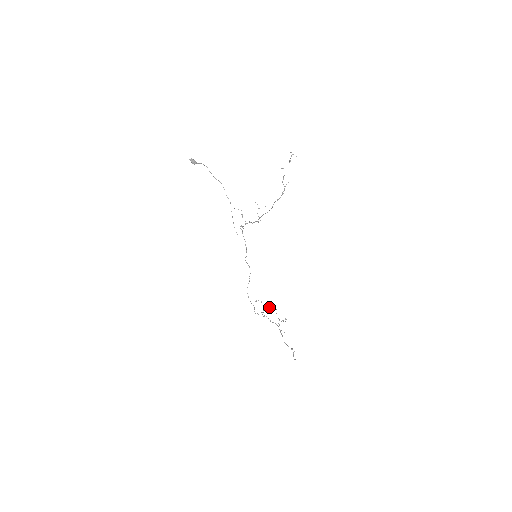
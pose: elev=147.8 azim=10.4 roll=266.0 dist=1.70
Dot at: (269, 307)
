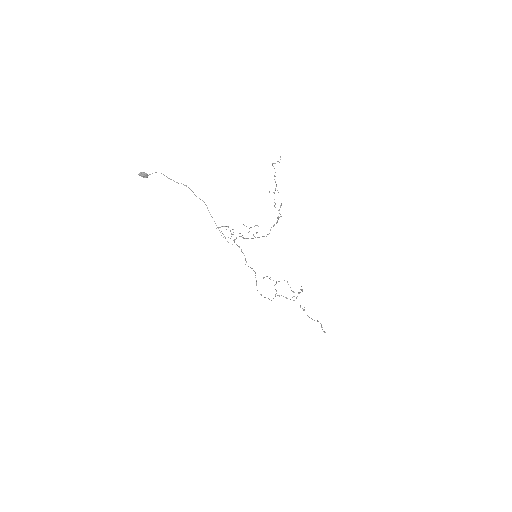
Dot at: occluded
